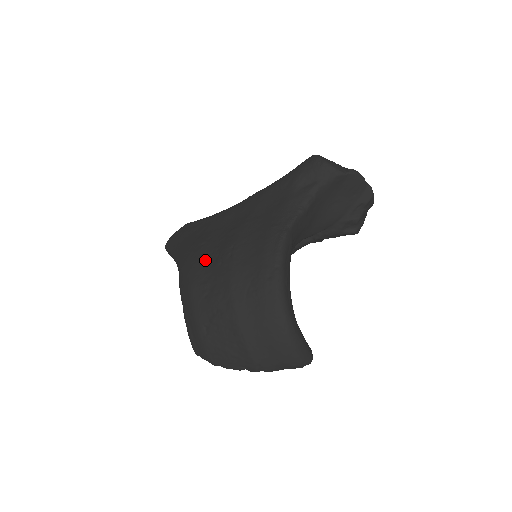
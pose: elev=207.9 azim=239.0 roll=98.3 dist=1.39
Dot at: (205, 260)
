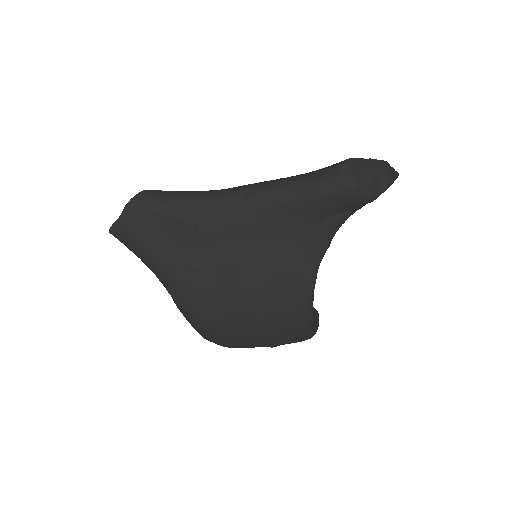
Dot at: (211, 298)
